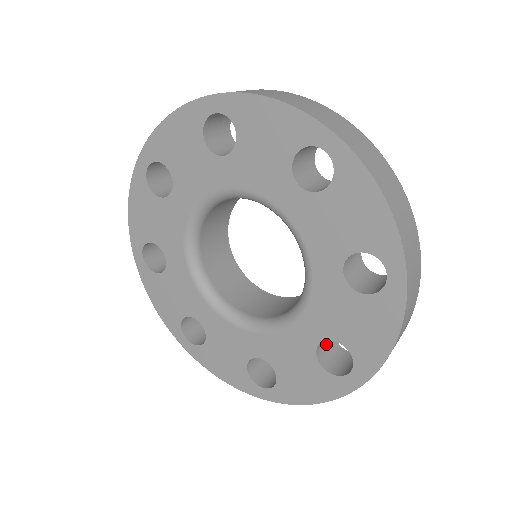
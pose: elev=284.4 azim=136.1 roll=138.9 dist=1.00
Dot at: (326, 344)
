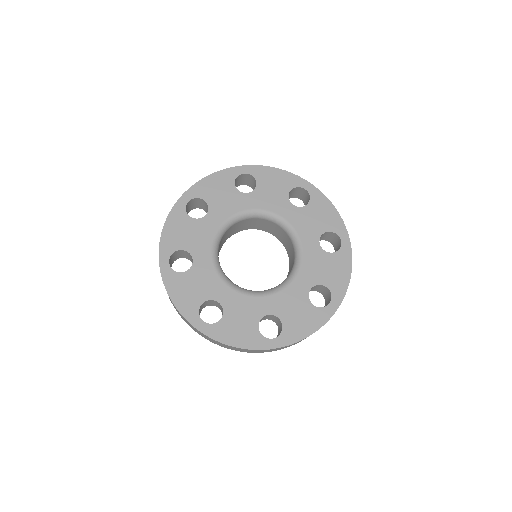
Dot at: occluded
